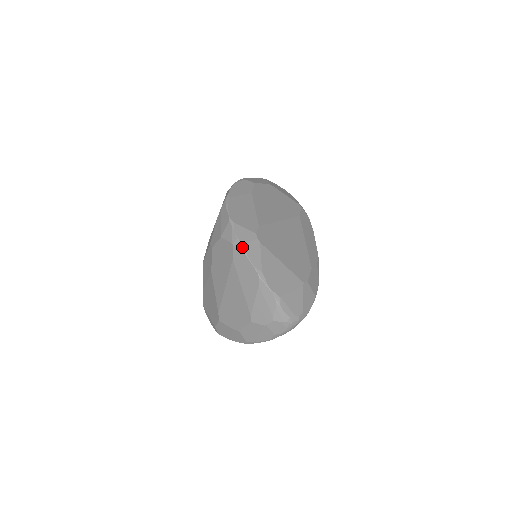
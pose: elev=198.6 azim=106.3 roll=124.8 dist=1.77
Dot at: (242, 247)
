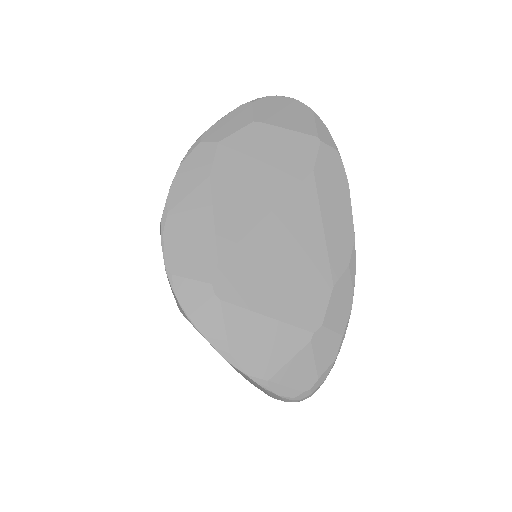
Dot at: (190, 321)
